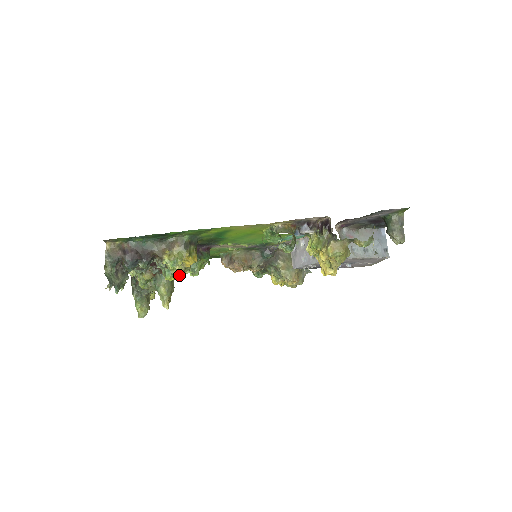
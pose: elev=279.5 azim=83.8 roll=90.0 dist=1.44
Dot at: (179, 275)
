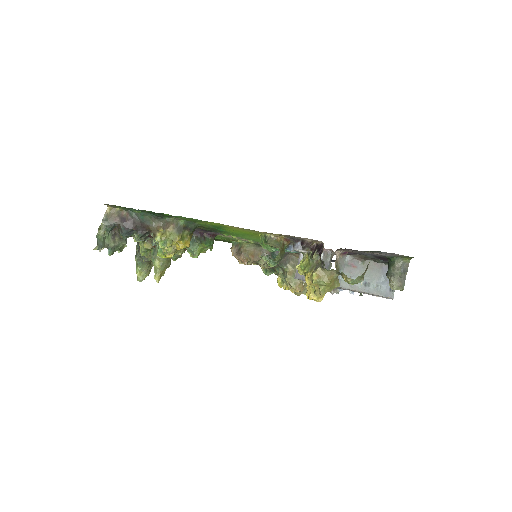
Dot at: (169, 255)
